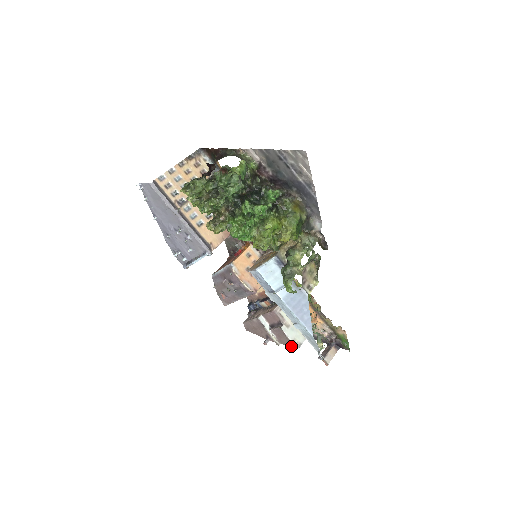
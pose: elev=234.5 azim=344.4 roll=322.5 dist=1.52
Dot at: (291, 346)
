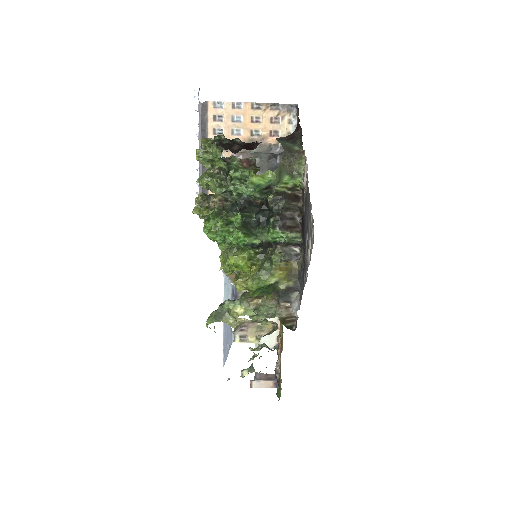
Dot at: occluded
